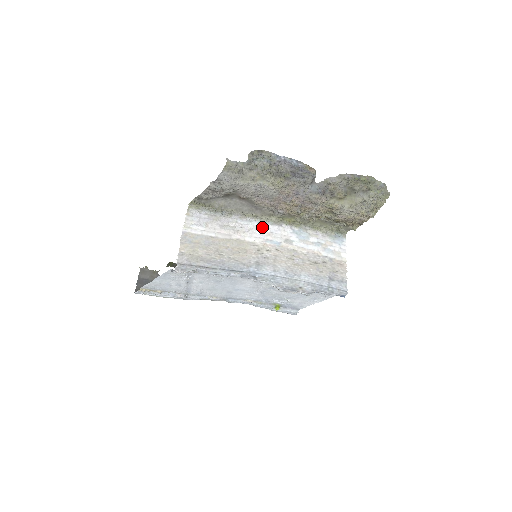
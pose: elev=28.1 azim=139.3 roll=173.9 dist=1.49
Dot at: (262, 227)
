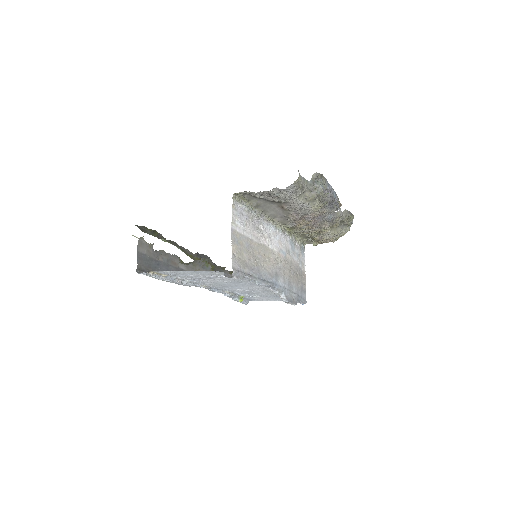
Dot at: (277, 234)
